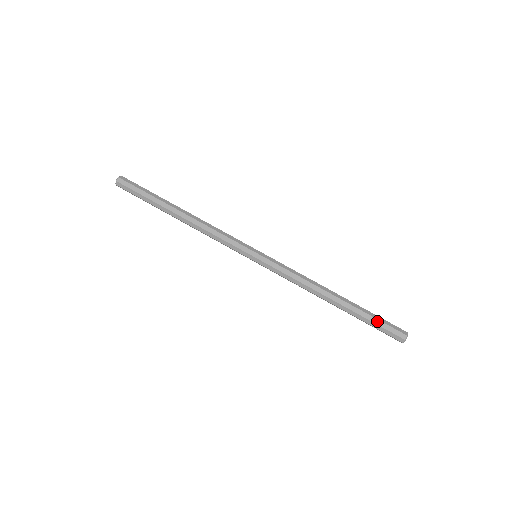
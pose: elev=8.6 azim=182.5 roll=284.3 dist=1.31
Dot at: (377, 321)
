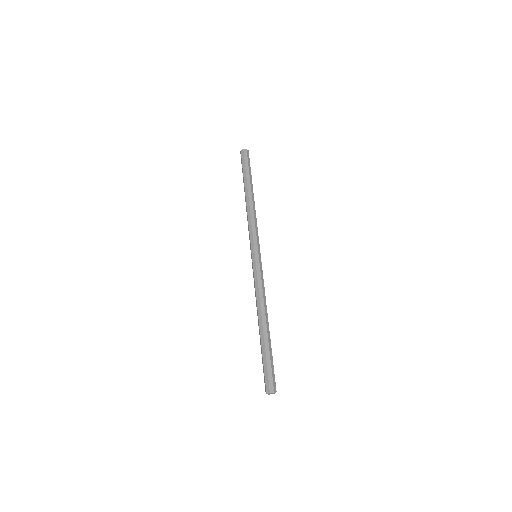
Dot at: (272, 363)
